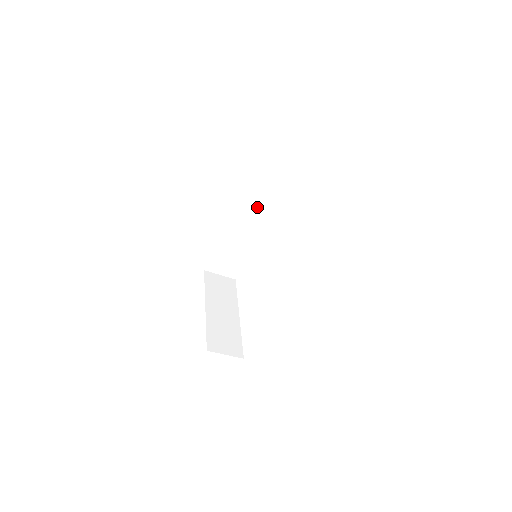
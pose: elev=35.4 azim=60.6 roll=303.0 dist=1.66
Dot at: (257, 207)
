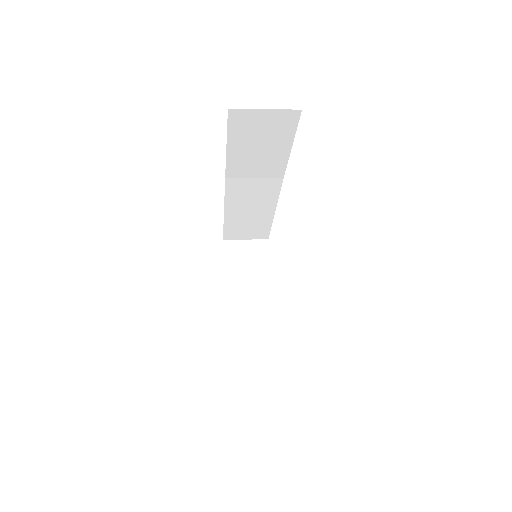
Dot at: (247, 176)
